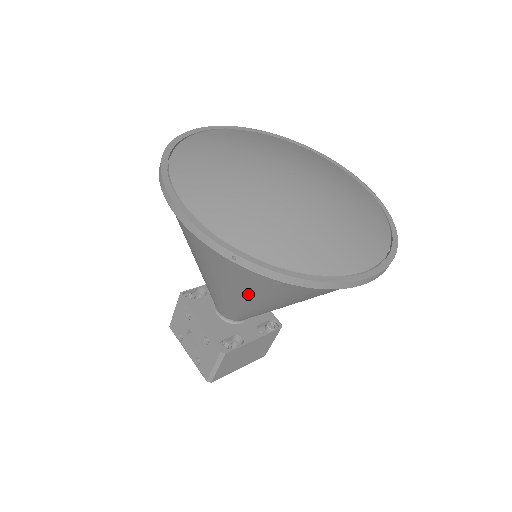
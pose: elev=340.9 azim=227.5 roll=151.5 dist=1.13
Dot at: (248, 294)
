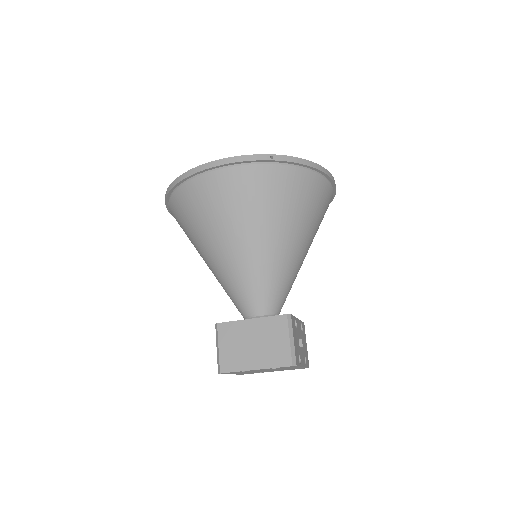
Dot at: (197, 237)
